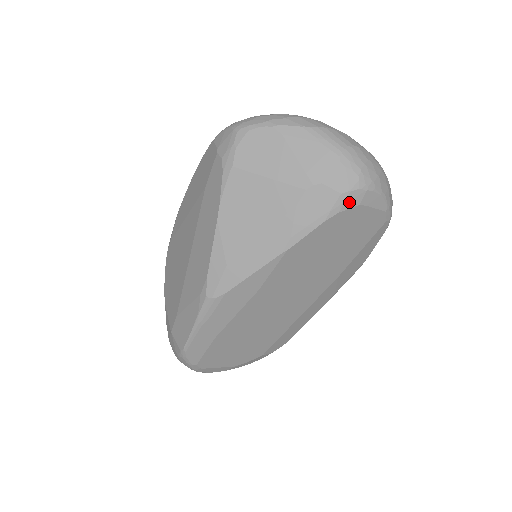
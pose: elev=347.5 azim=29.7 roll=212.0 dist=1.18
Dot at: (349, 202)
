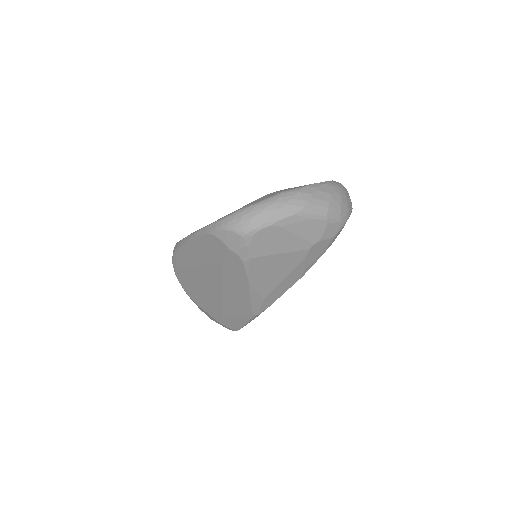
Dot at: occluded
